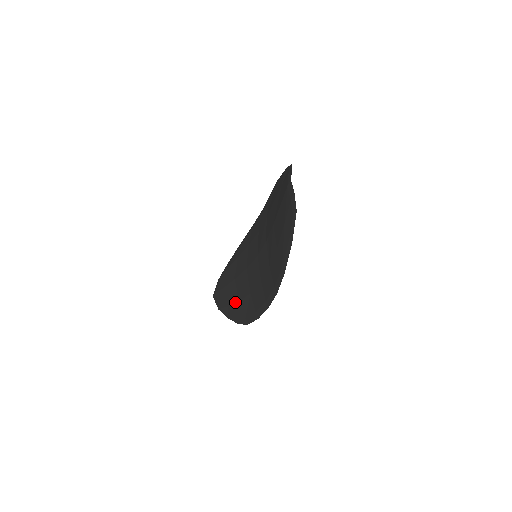
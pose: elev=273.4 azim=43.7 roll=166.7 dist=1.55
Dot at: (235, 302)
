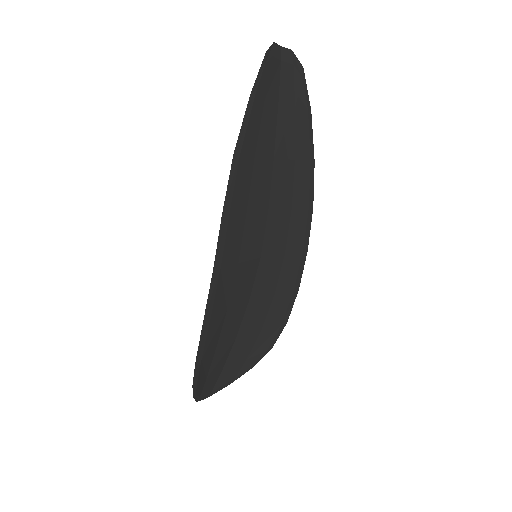
Dot at: occluded
